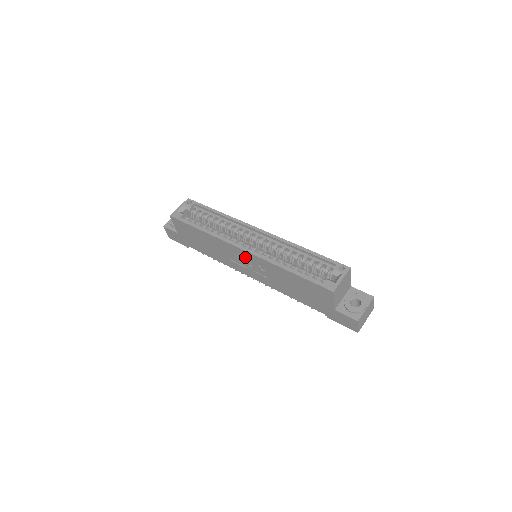
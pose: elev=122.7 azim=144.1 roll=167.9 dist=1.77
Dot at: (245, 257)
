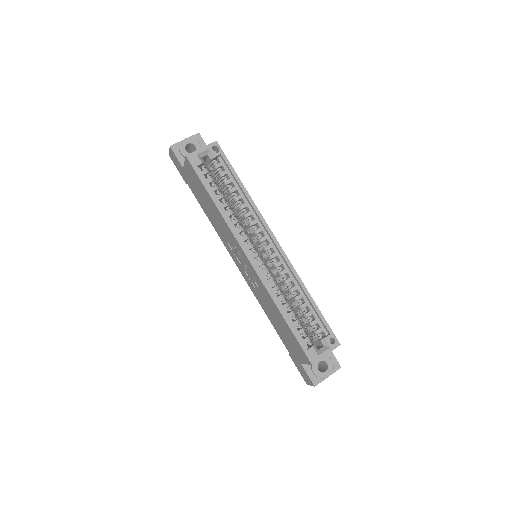
Dot at: (246, 262)
